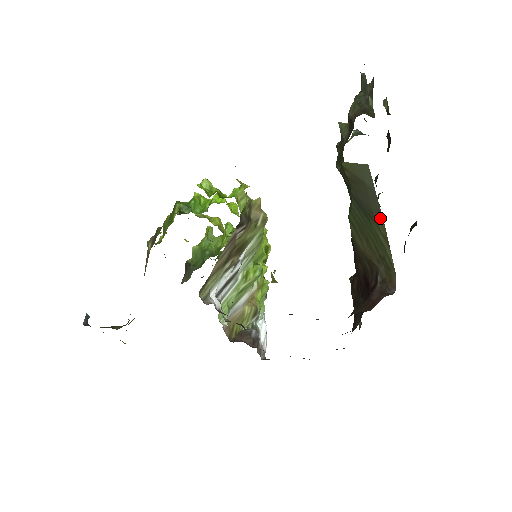
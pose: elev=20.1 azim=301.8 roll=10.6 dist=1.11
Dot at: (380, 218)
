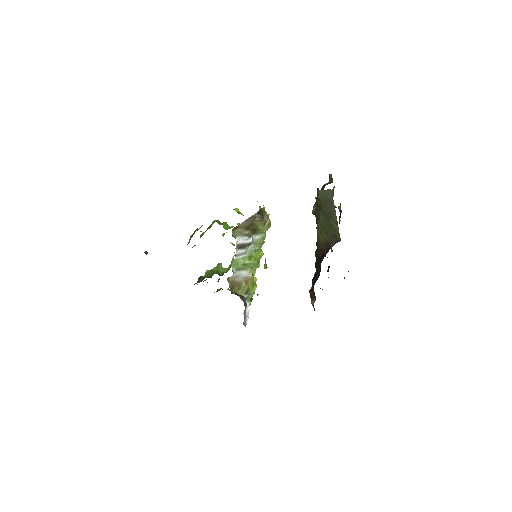
Dot at: (335, 215)
